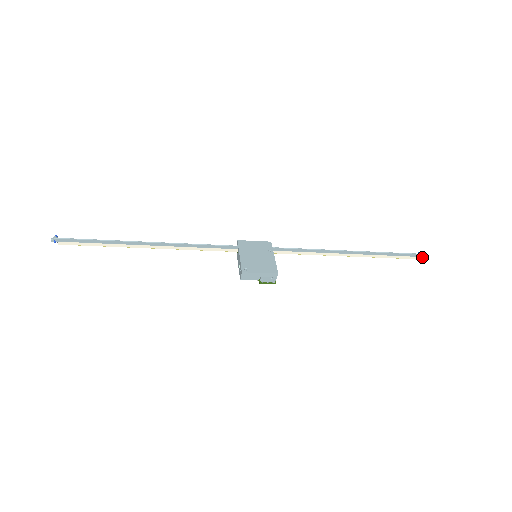
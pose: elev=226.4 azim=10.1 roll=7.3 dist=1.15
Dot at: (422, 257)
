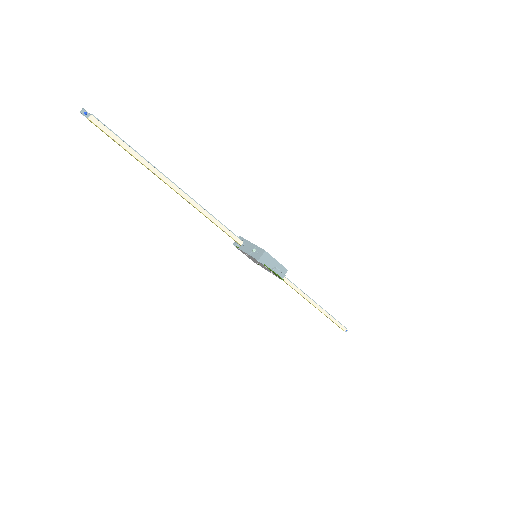
Dot at: (347, 330)
